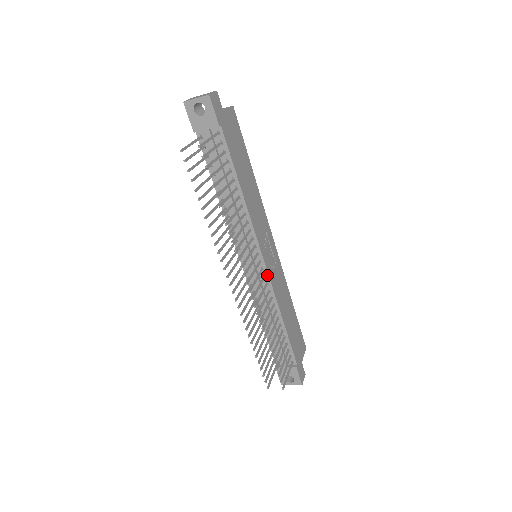
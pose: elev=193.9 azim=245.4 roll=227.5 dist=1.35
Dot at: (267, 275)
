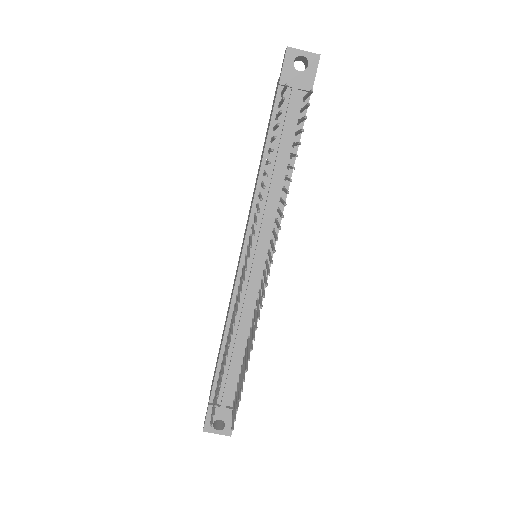
Dot at: occluded
